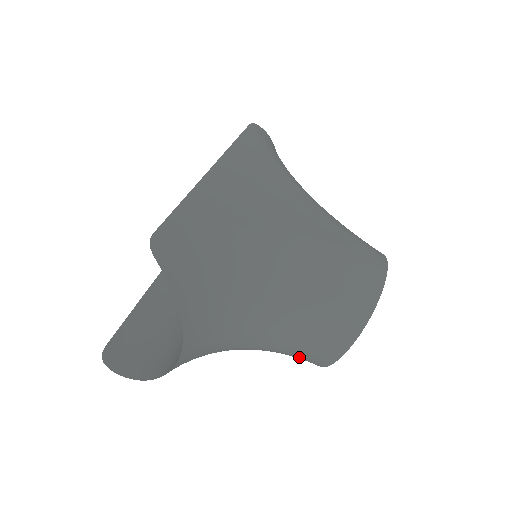
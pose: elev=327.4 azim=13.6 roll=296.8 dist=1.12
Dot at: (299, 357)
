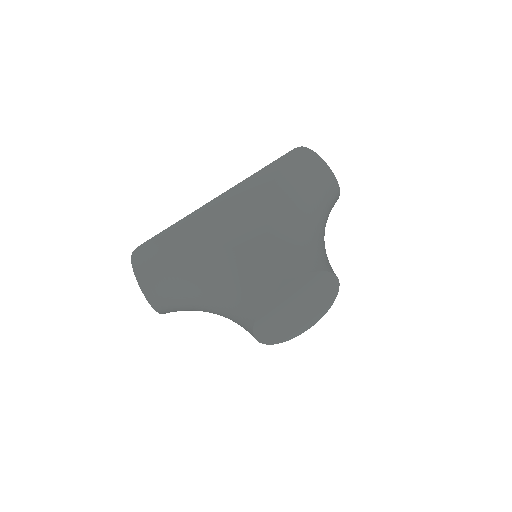
Dot at: occluded
